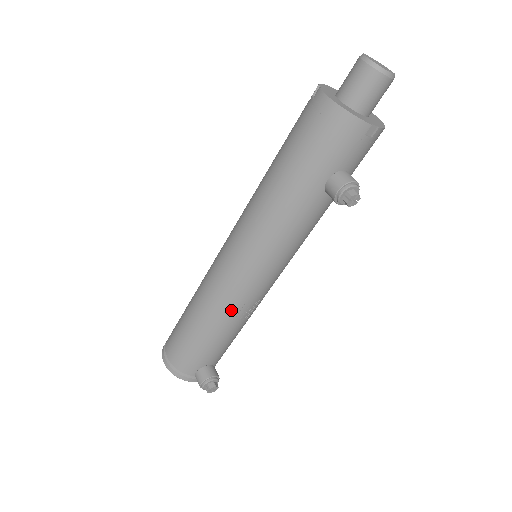
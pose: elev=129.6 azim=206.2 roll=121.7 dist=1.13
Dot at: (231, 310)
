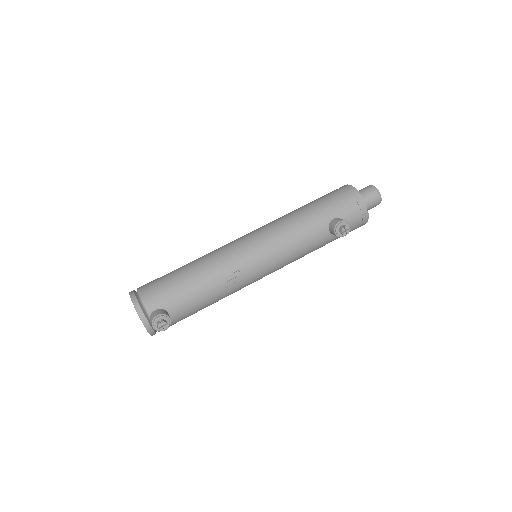
Dot at: (224, 270)
